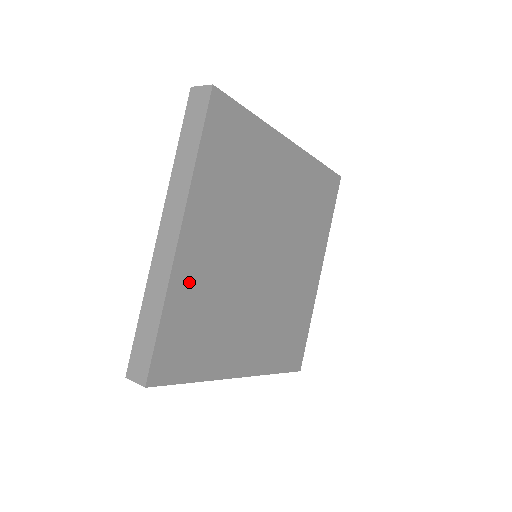
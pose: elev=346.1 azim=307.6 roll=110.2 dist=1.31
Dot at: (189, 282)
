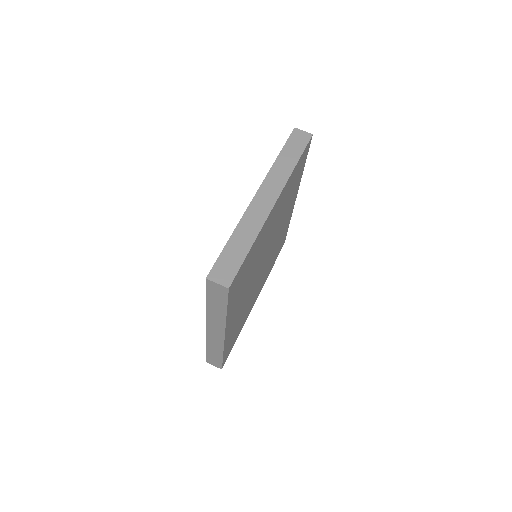
Dot at: (231, 333)
